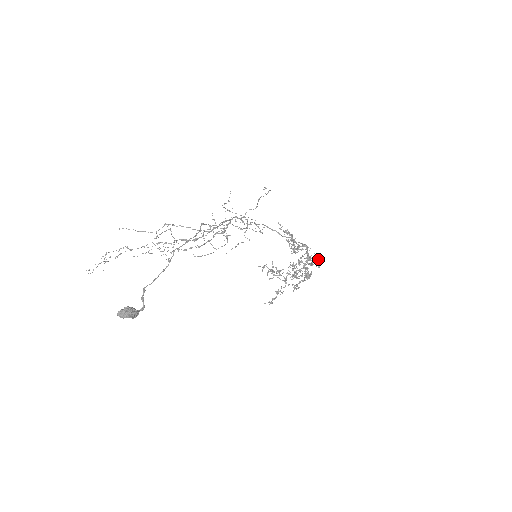
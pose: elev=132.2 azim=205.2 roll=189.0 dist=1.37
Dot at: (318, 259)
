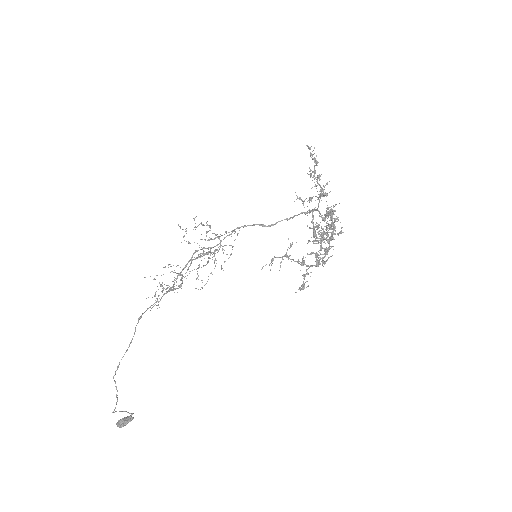
Dot at: occluded
